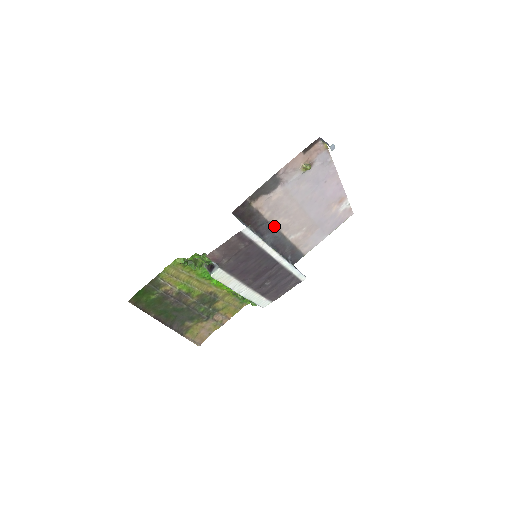
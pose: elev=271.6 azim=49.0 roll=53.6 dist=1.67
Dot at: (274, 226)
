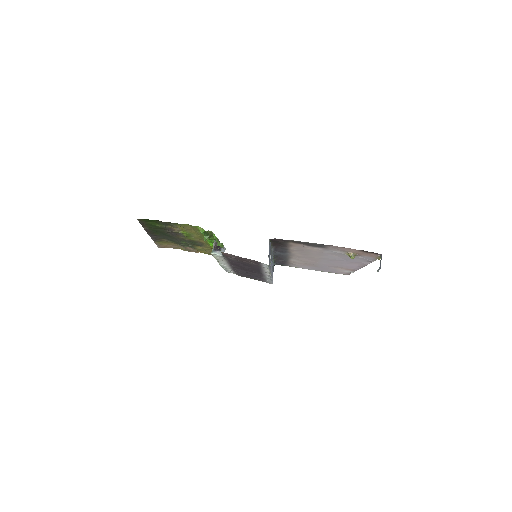
Dot at: (289, 252)
